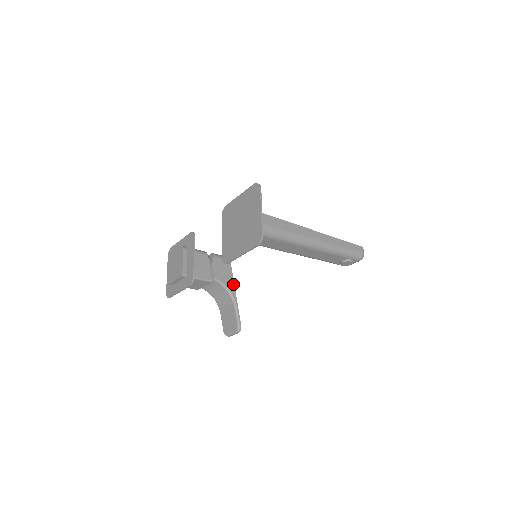
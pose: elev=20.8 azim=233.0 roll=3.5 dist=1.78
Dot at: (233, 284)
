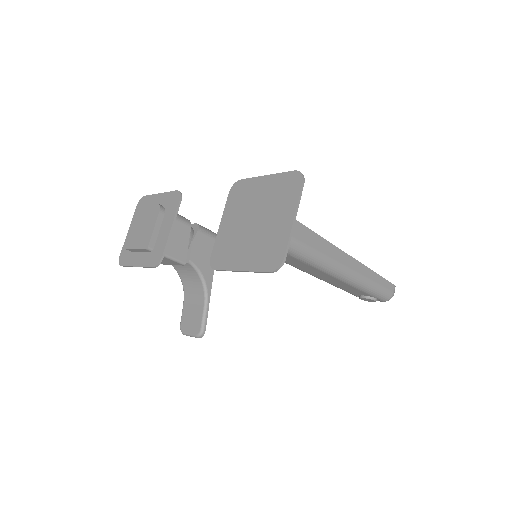
Dot at: (212, 273)
